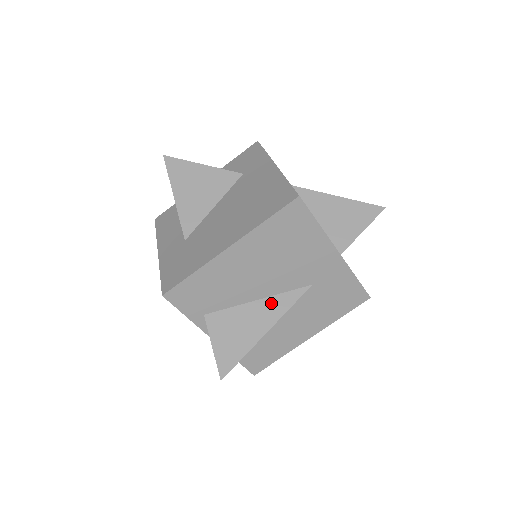
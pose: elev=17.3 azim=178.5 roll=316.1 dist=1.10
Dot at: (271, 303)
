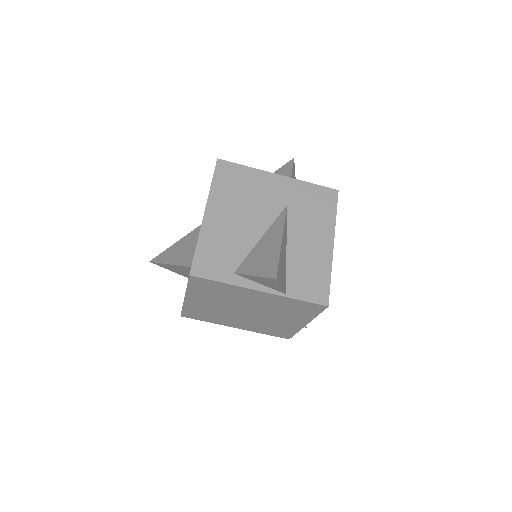
Dot at: (271, 231)
